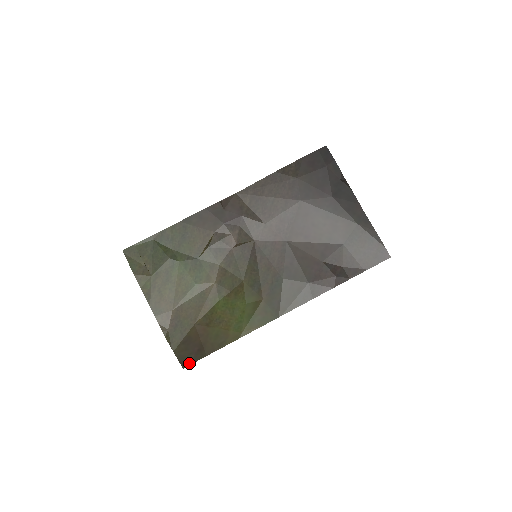
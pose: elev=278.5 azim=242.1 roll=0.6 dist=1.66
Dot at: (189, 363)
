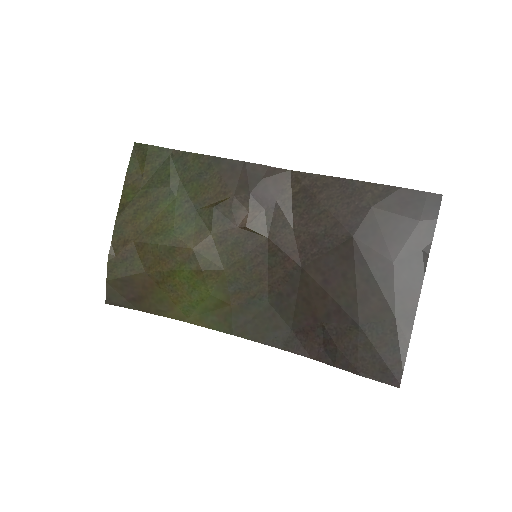
Dot at: (115, 303)
